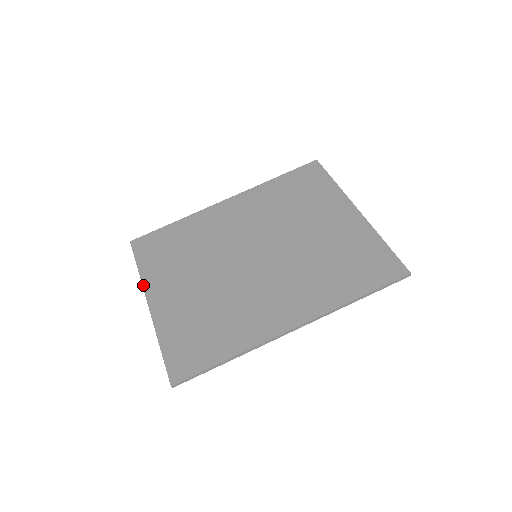
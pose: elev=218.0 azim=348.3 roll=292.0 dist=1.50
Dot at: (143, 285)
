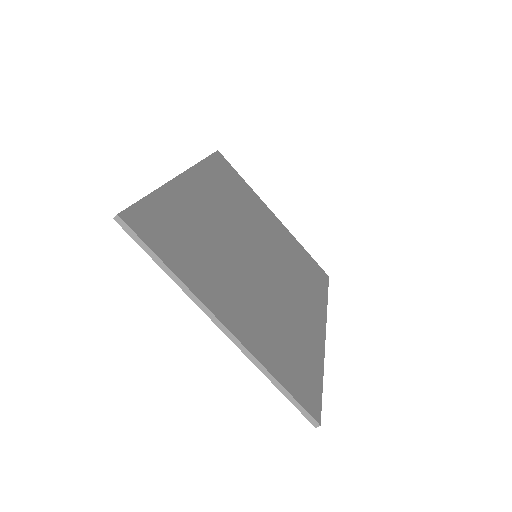
Dot at: (198, 296)
